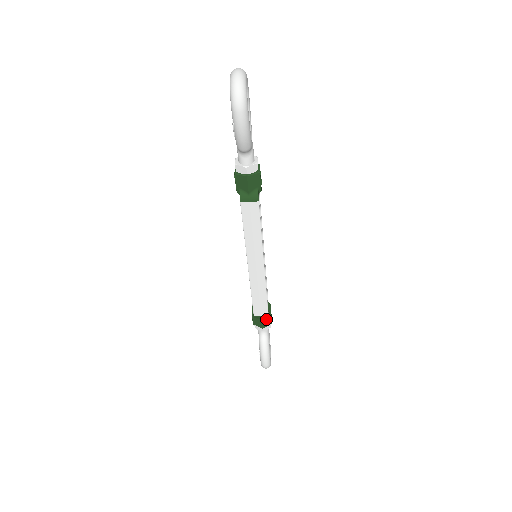
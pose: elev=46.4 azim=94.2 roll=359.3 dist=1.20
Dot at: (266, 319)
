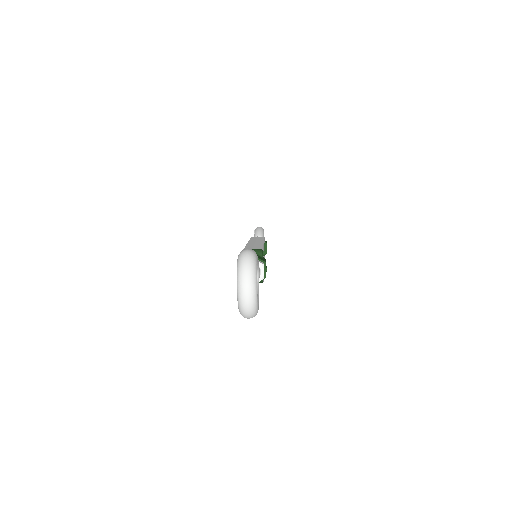
Dot at: occluded
